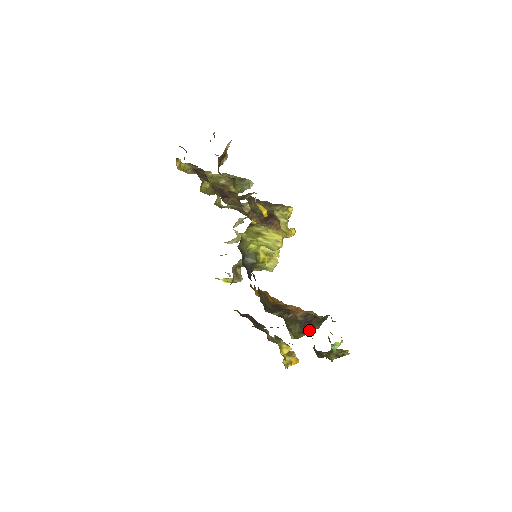
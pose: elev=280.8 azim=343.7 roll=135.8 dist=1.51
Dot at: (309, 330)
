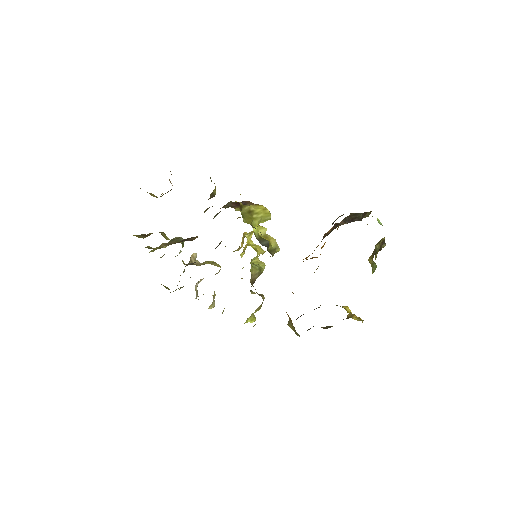
Dot at: (362, 216)
